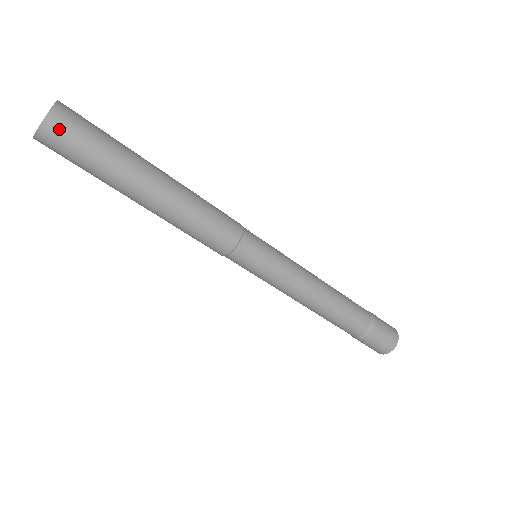
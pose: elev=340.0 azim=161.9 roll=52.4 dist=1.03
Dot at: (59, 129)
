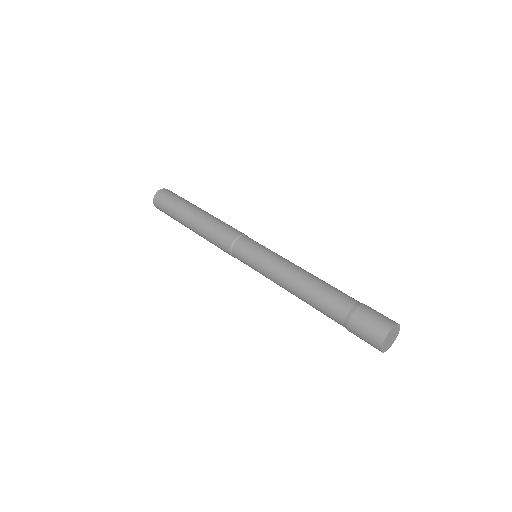
Dot at: (161, 195)
